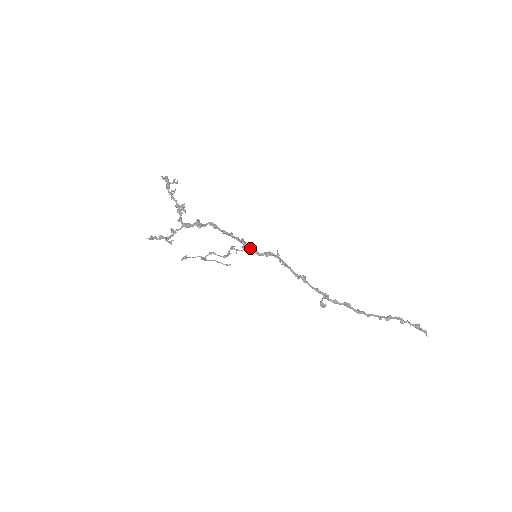
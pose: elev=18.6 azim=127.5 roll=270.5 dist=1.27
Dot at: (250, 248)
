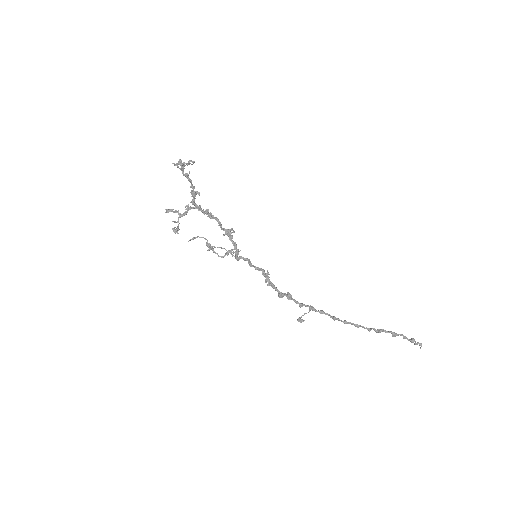
Dot at: (243, 259)
